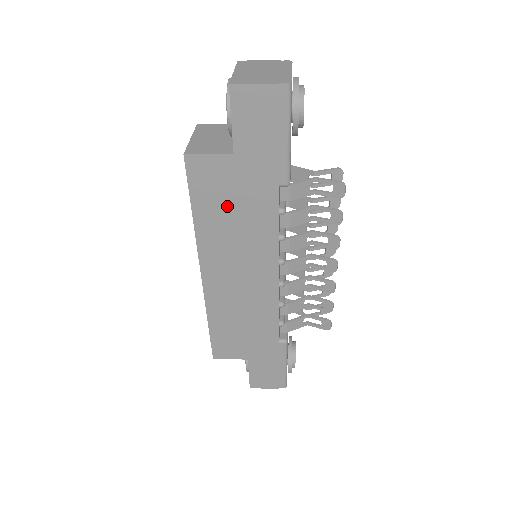
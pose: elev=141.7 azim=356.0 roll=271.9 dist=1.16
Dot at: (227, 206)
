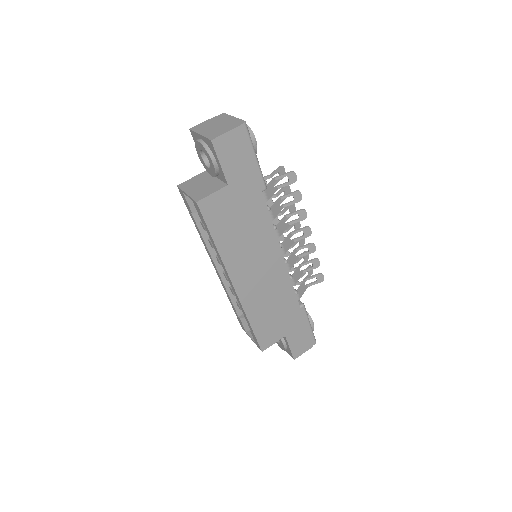
Dot at: (235, 224)
